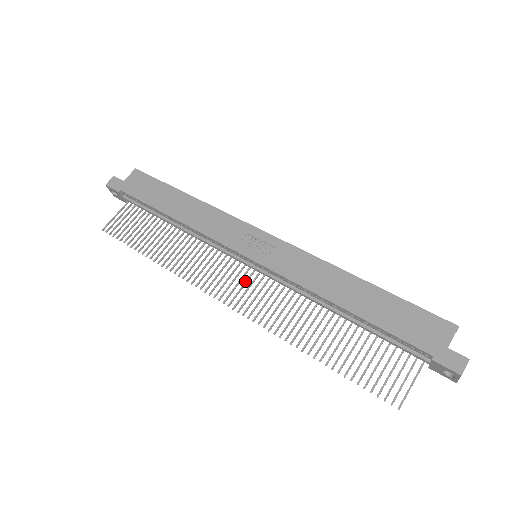
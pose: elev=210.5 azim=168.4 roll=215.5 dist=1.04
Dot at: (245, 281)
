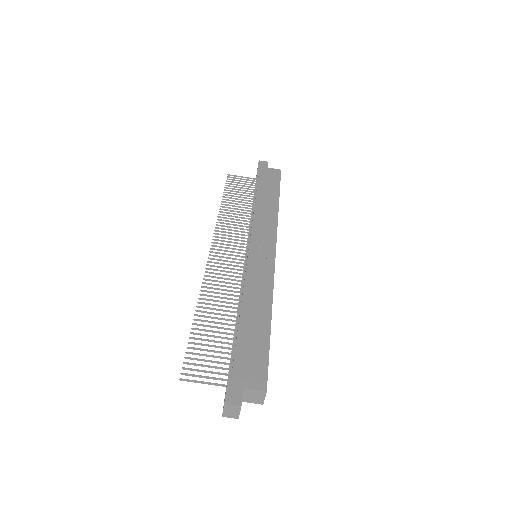
Dot at: occluded
